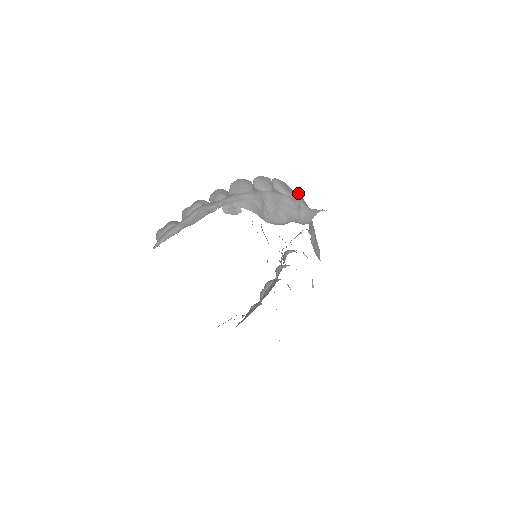
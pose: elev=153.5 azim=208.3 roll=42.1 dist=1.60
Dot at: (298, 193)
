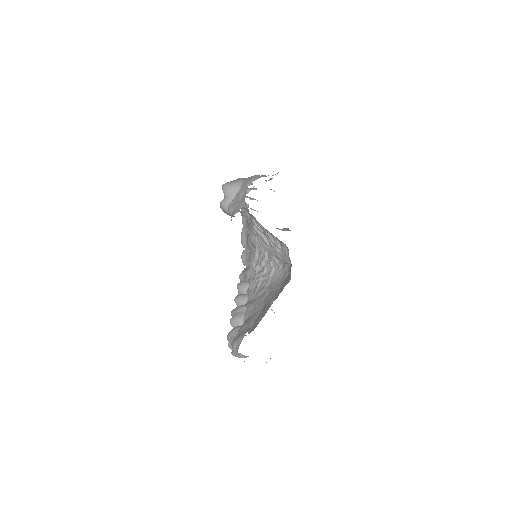
Dot at: occluded
